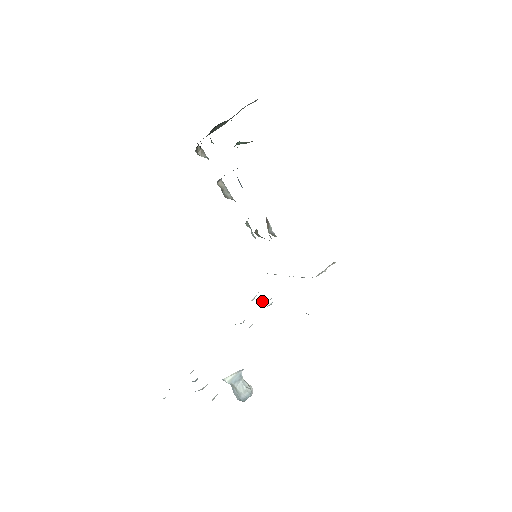
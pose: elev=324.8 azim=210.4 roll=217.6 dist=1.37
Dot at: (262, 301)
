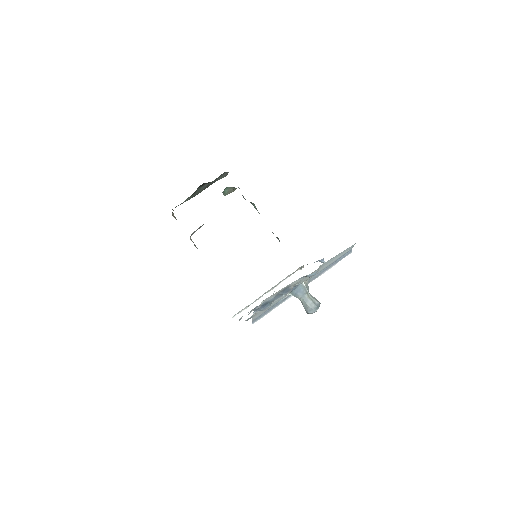
Dot at: occluded
